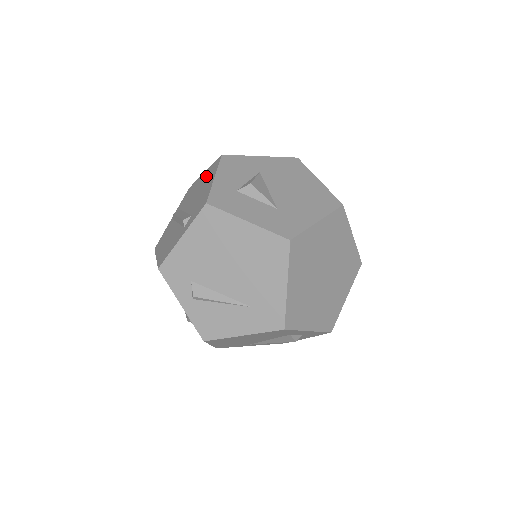
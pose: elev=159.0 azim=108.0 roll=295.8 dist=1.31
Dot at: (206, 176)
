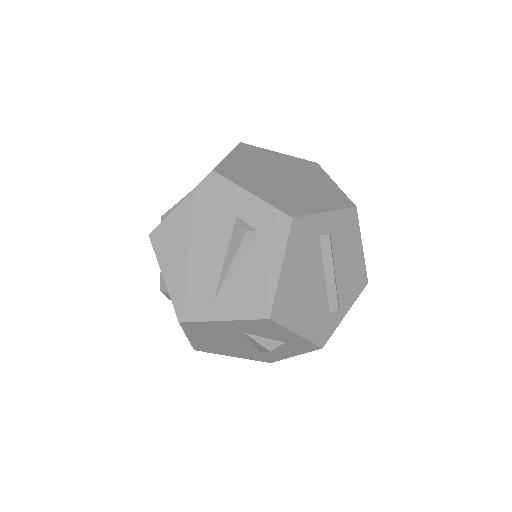
Dot at: occluded
